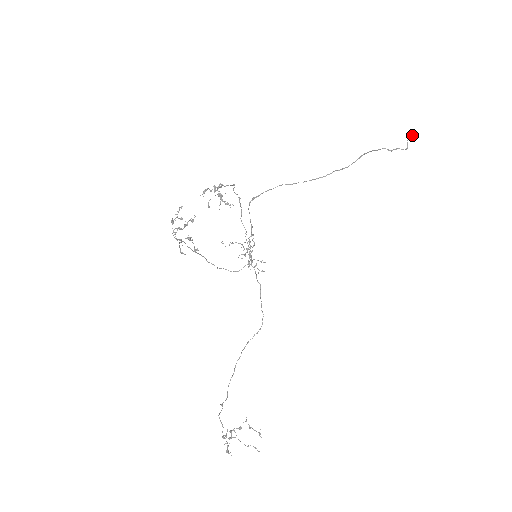
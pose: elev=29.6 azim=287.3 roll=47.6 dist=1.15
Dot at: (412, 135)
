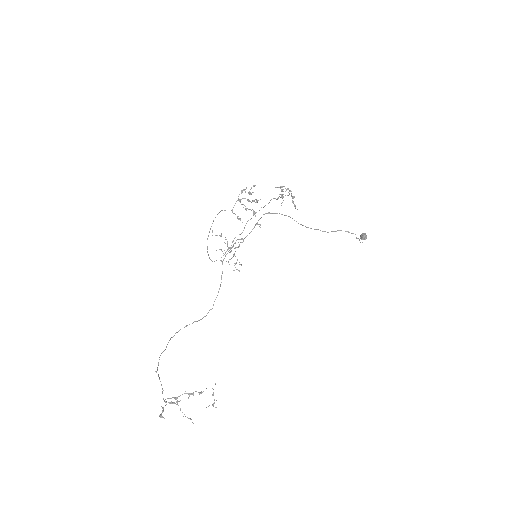
Dot at: (366, 237)
